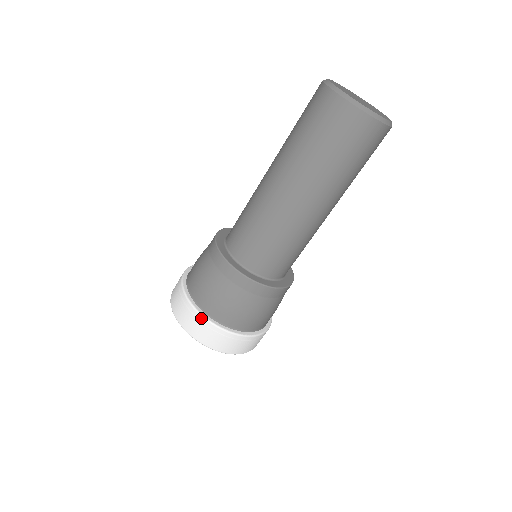
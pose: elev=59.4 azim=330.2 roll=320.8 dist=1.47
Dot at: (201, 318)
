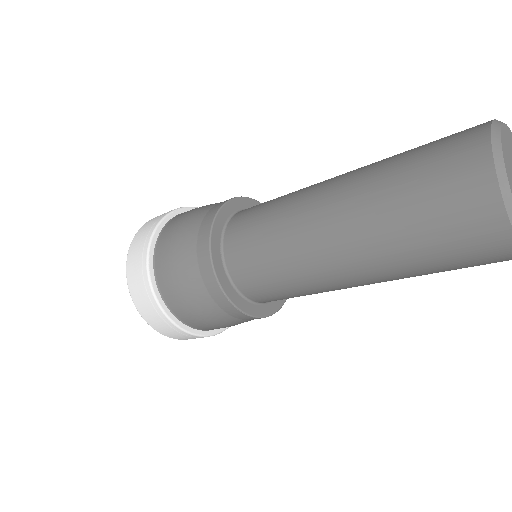
Dot at: (158, 309)
